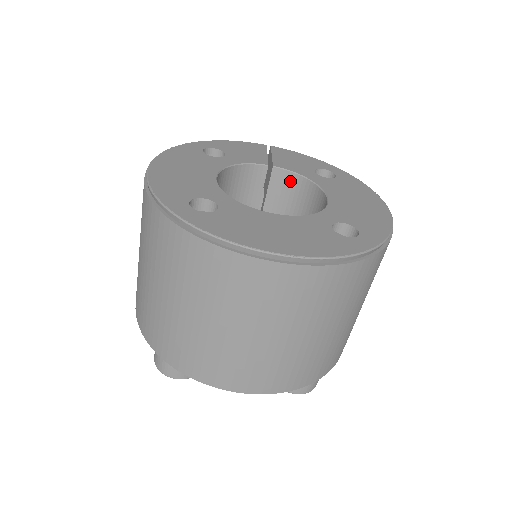
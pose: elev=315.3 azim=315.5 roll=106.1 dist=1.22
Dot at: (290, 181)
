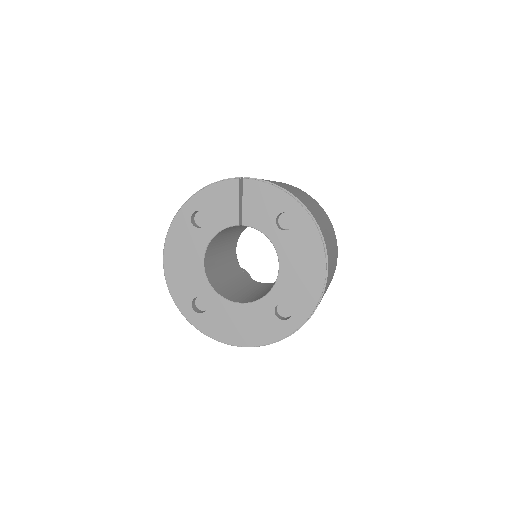
Dot at: occluded
